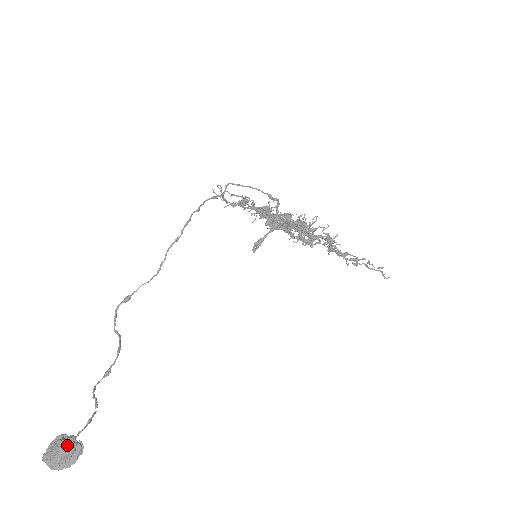
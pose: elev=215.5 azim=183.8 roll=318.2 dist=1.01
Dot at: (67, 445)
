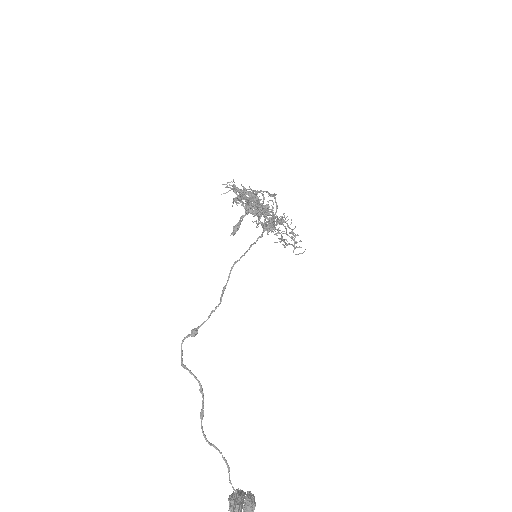
Dot at: (254, 501)
